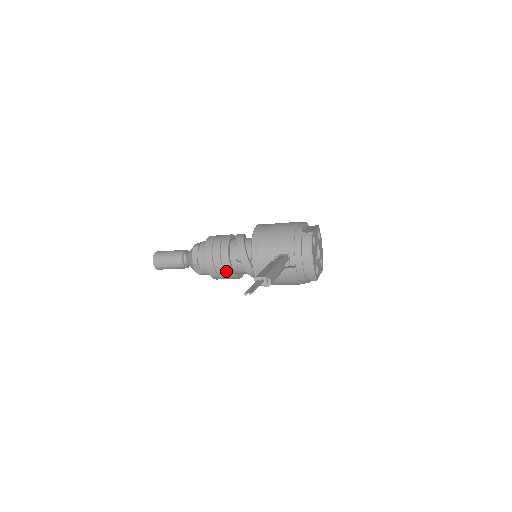
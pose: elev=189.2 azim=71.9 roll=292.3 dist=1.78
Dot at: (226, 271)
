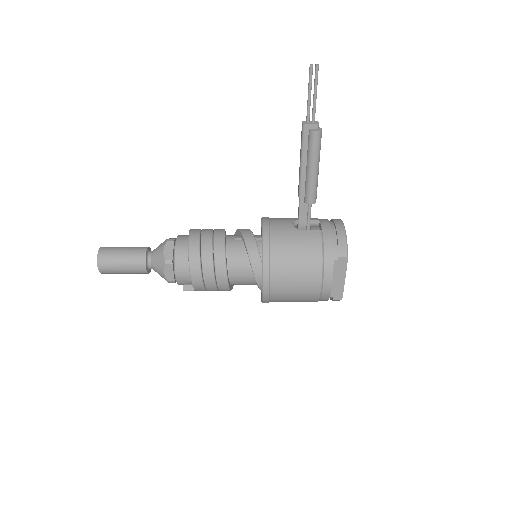
Dot at: (216, 244)
